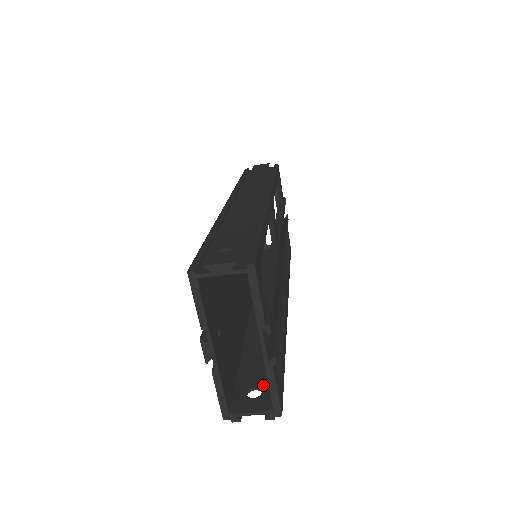
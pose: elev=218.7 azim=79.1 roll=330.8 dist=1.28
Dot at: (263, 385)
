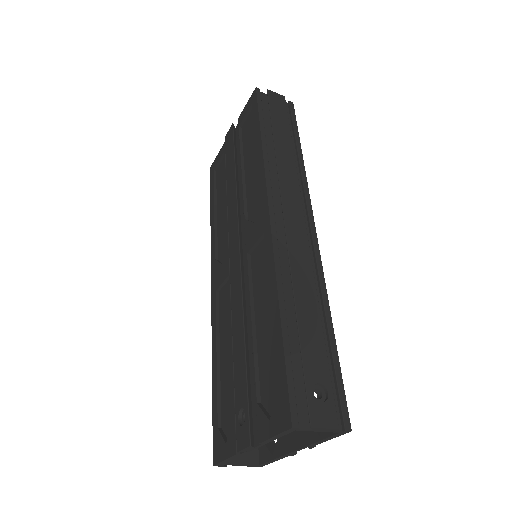
Dot at: occluded
